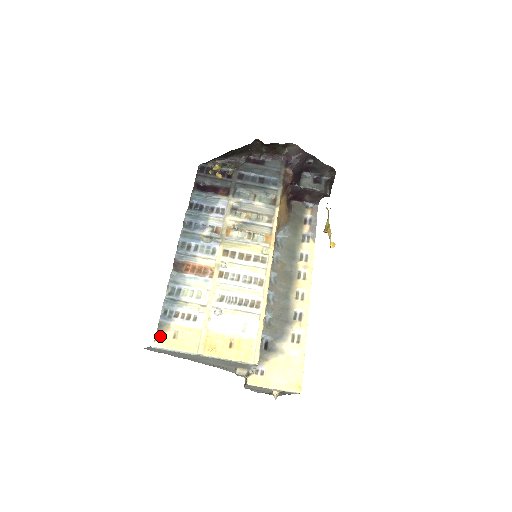
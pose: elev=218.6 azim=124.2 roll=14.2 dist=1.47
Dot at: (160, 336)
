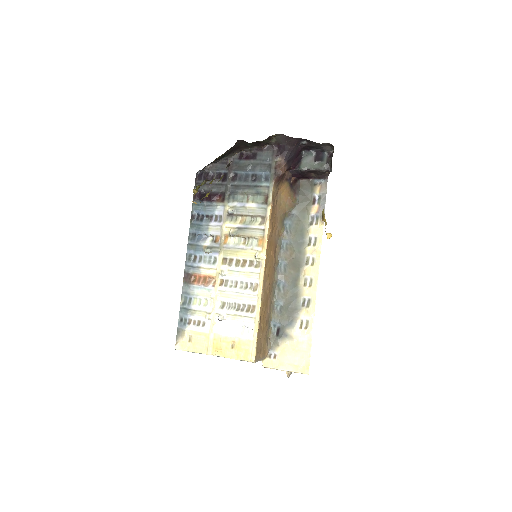
Dot at: (179, 341)
